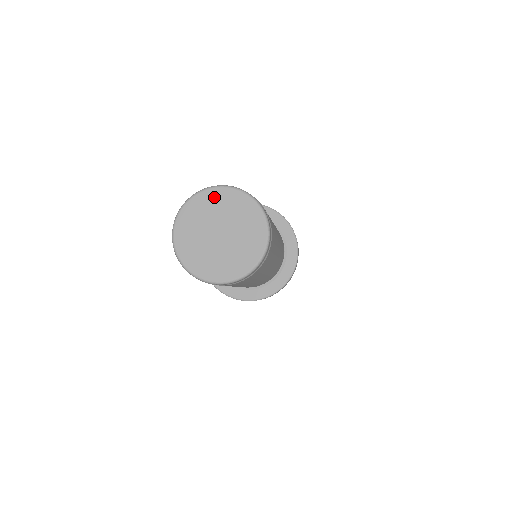
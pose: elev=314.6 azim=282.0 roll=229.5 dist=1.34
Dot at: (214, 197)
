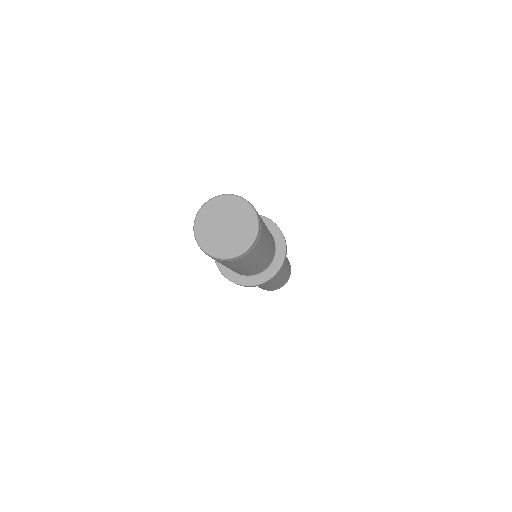
Dot at: (218, 203)
